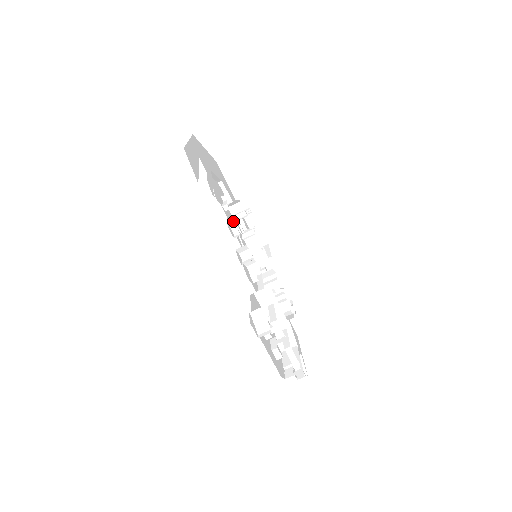
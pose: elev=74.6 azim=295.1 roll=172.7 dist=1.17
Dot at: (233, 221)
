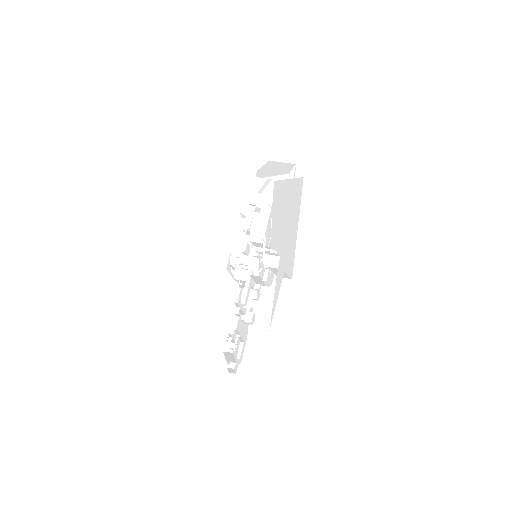
Dot at: occluded
